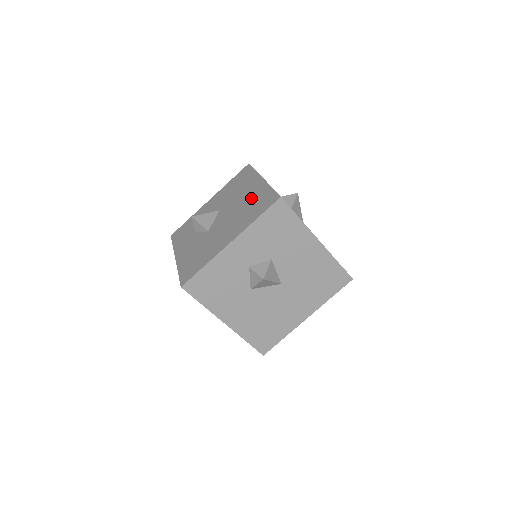
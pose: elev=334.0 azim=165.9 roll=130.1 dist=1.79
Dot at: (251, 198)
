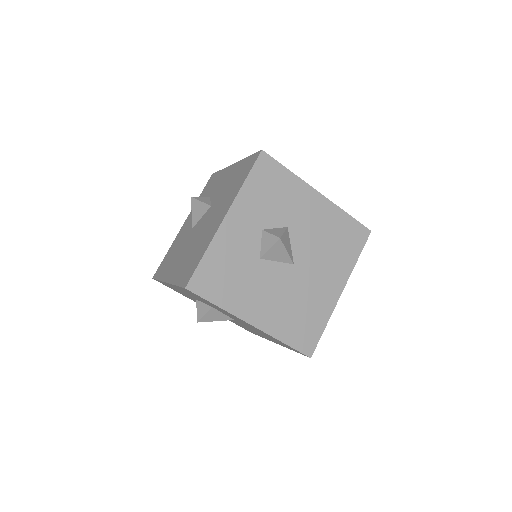
Dot at: (204, 238)
